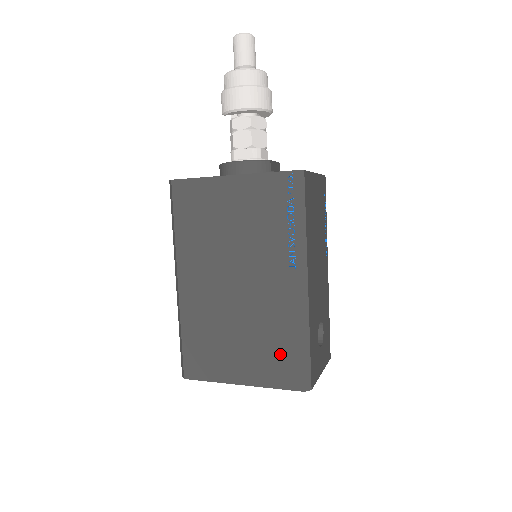
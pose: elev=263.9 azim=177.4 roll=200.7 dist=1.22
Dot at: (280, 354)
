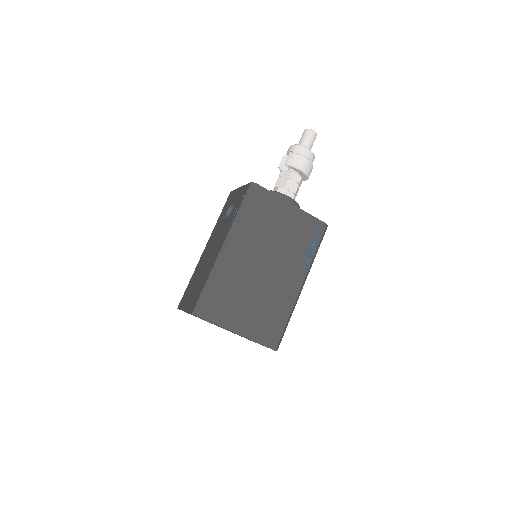
Dot at: (272, 322)
